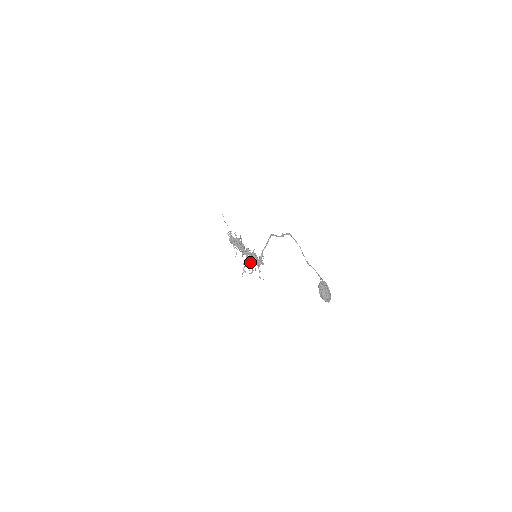
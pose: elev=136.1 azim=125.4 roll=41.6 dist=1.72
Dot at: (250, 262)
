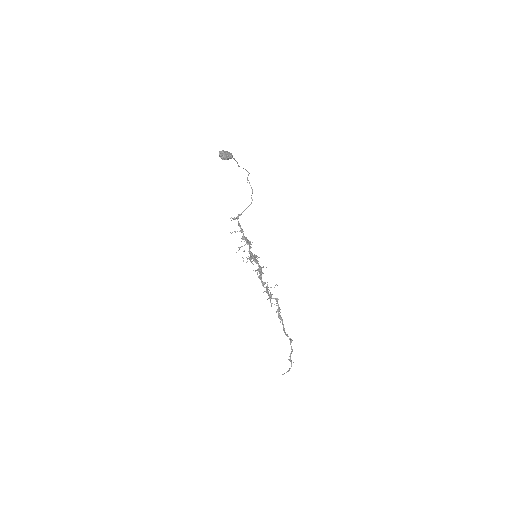
Dot at: (244, 250)
